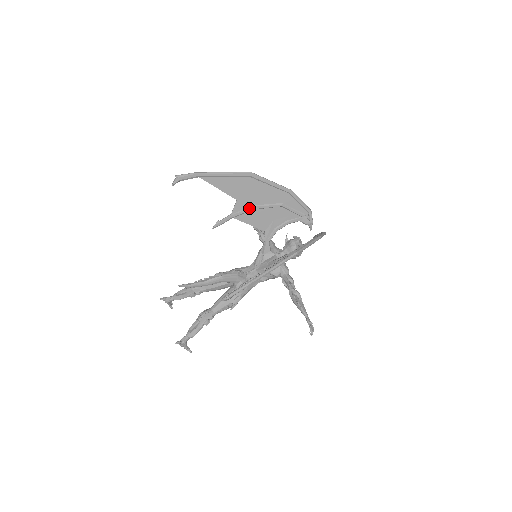
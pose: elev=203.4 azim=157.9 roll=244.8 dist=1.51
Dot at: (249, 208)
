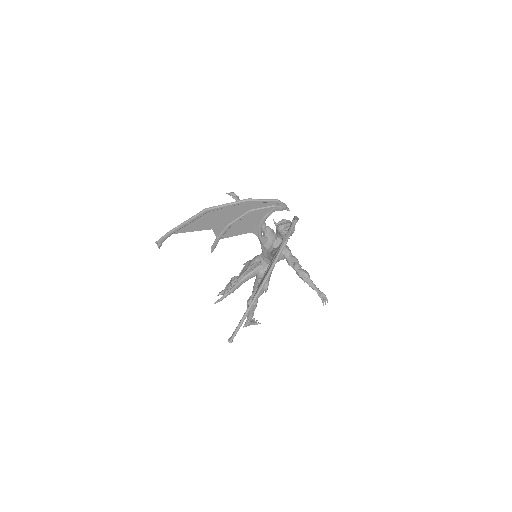
Dot at: (226, 228)
